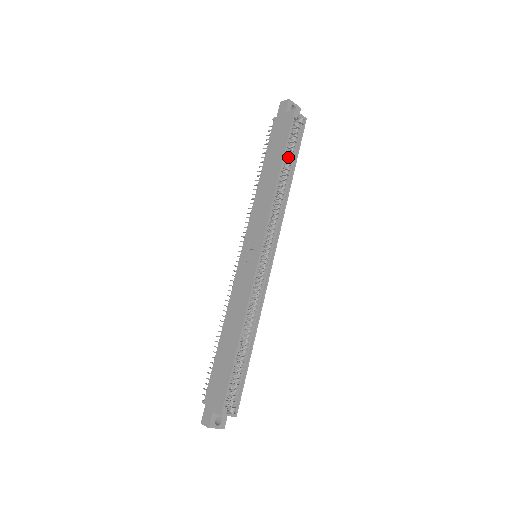
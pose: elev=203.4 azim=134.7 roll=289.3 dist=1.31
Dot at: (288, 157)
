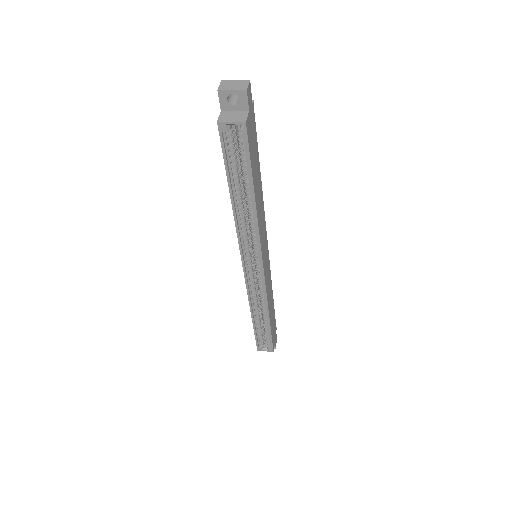
Dot at: (243, 173)
